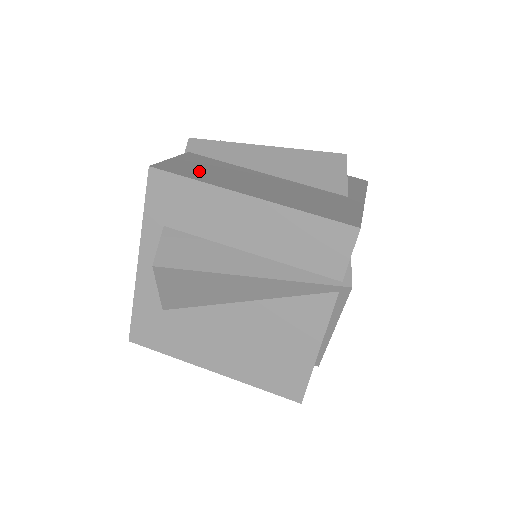
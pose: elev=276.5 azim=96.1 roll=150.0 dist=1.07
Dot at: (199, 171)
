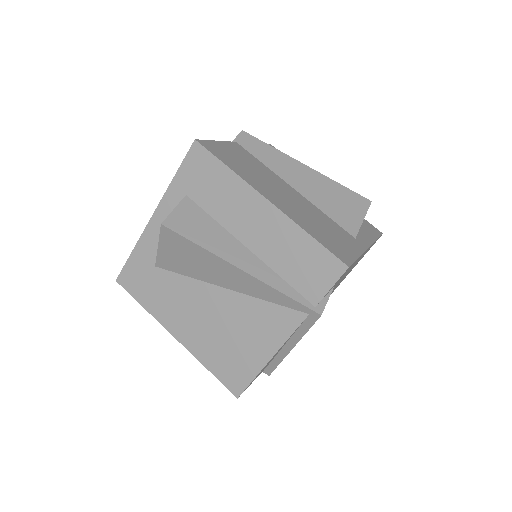
Dot at: (236, 161)
